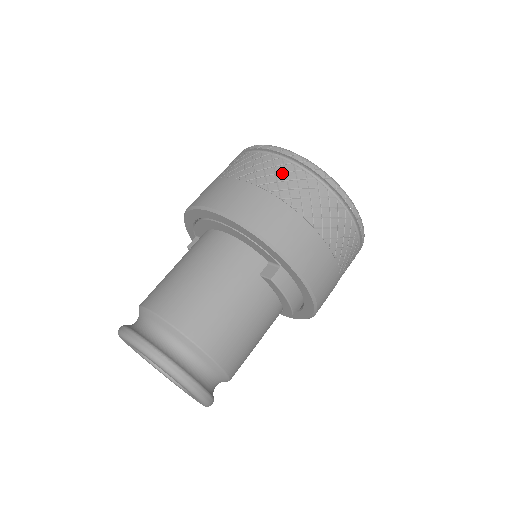
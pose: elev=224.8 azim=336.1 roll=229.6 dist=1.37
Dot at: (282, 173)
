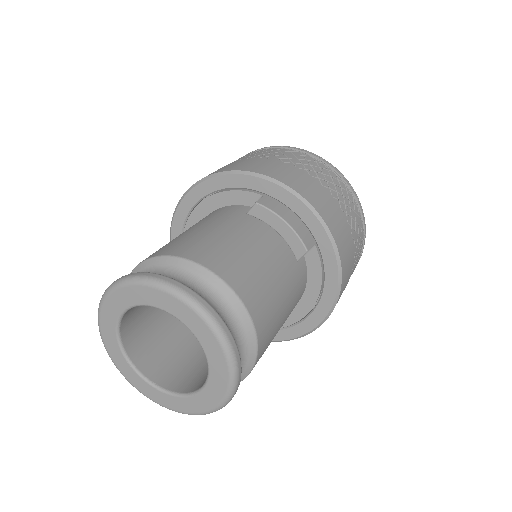
Dot at: occluded
